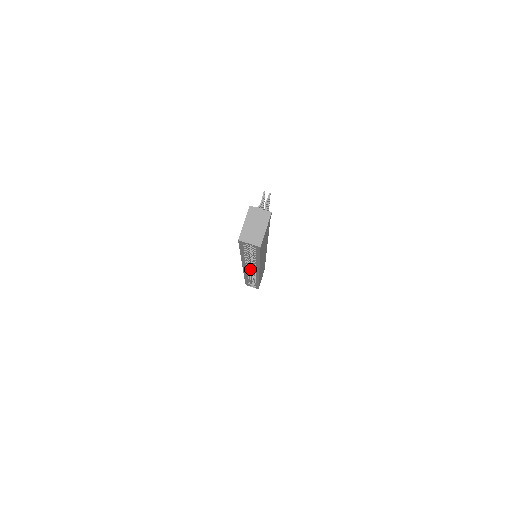
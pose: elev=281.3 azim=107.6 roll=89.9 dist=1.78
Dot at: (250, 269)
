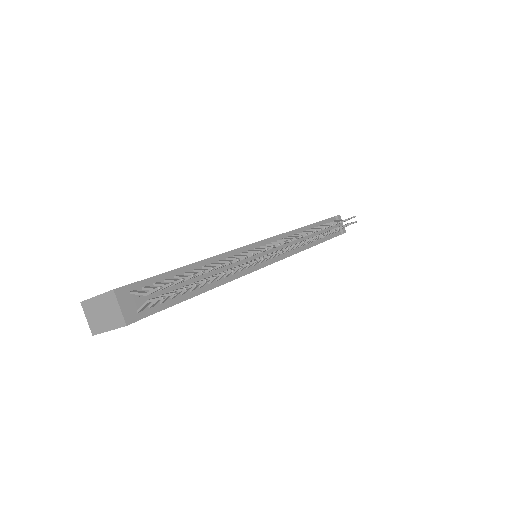
Dot at: occluded
